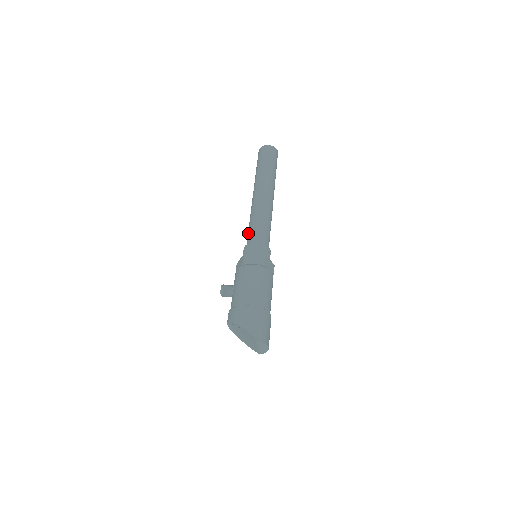
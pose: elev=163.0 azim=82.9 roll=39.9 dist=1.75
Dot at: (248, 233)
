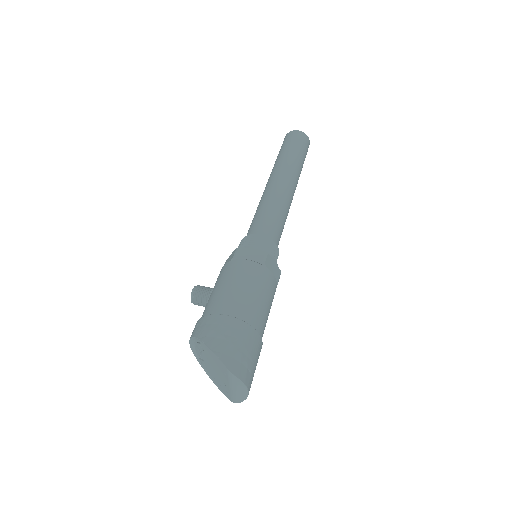
Dot at: occluded
